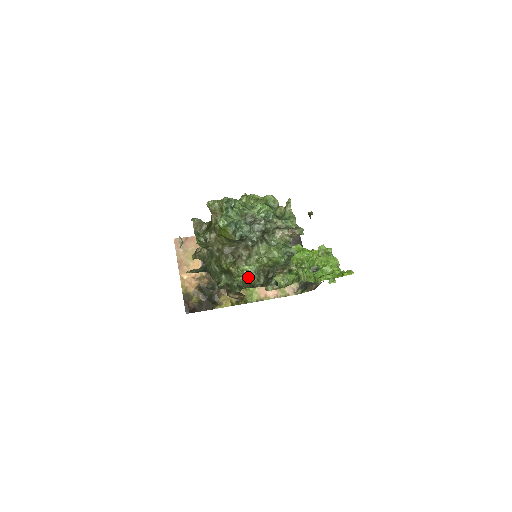
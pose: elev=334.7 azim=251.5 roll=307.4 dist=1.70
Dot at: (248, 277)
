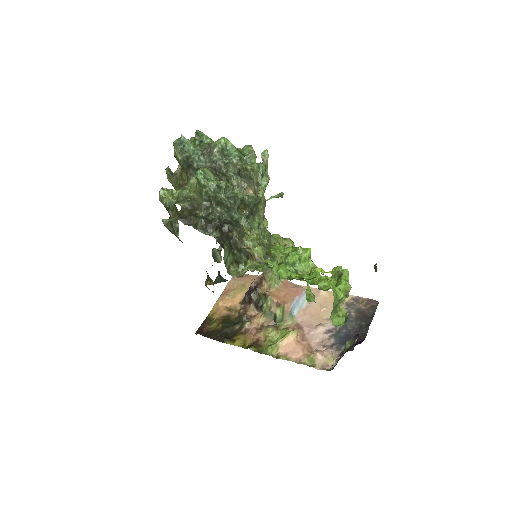
Dot at: occluded
